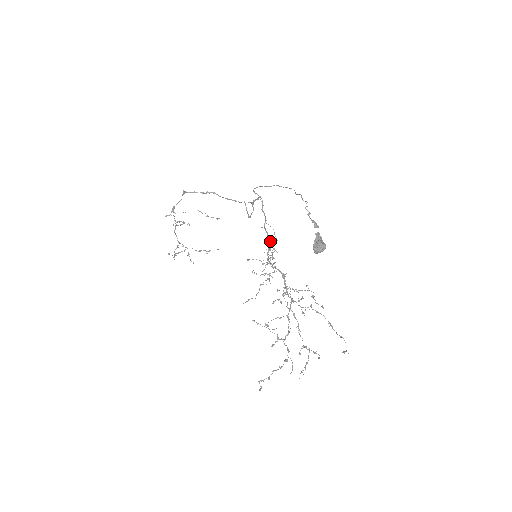
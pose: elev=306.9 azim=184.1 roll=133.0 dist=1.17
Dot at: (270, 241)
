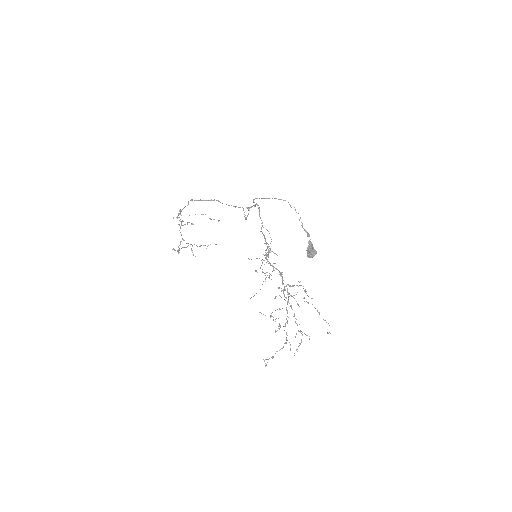
Dot at: (267, 243)
